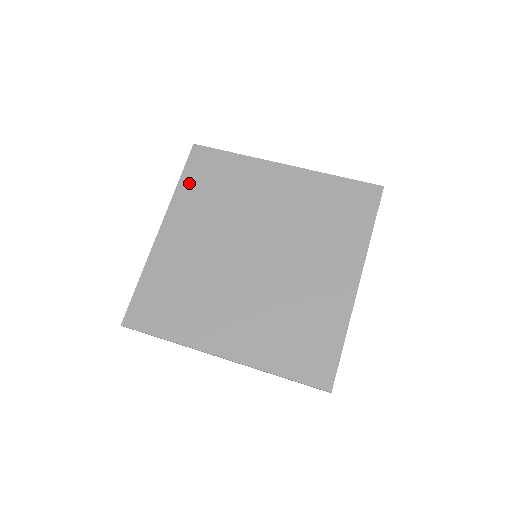
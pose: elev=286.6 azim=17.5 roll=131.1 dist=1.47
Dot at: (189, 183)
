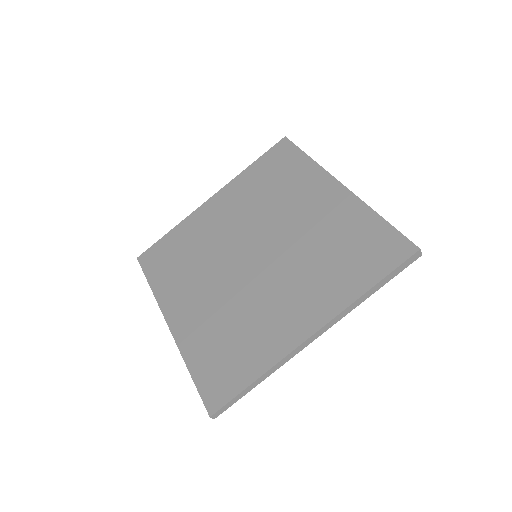
Dot at: (158, 278)
